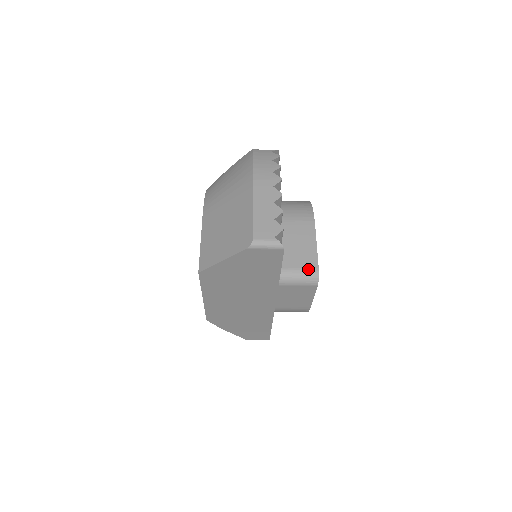
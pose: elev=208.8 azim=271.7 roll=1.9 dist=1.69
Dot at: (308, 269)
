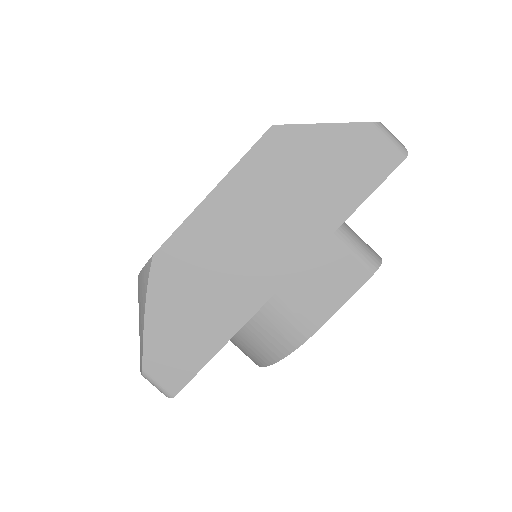
Dot at: (371, 248)
